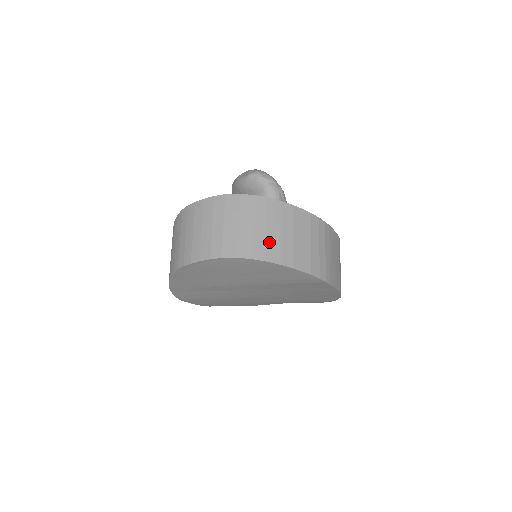
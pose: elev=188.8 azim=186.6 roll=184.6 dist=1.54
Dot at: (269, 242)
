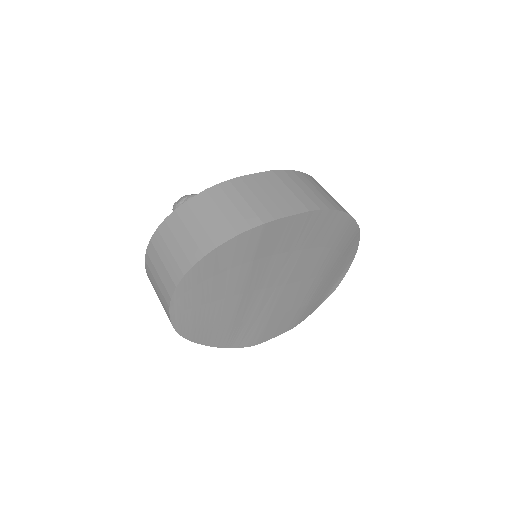
Dot at: (185, 250)
